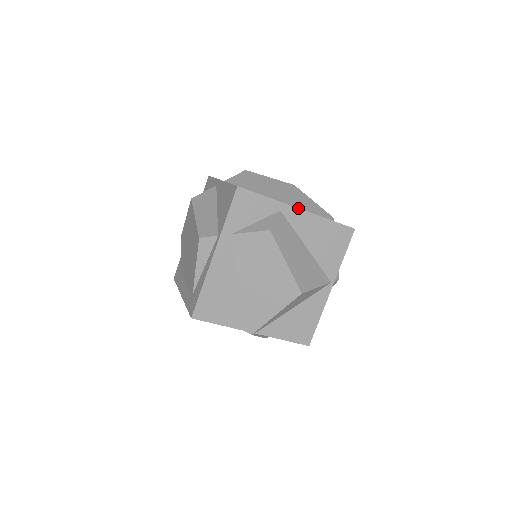
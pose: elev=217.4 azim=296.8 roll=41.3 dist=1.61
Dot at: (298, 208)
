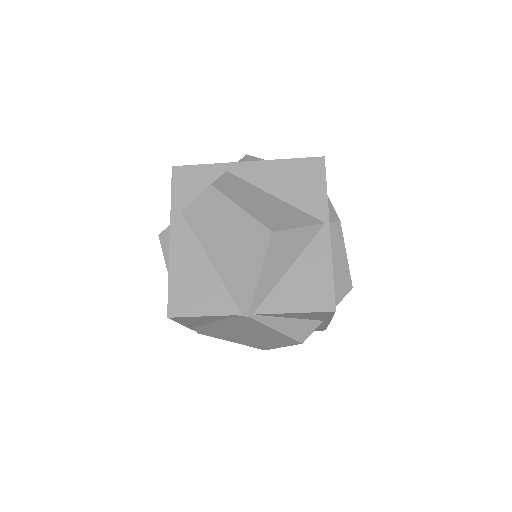
Dot at: (245, 162)
